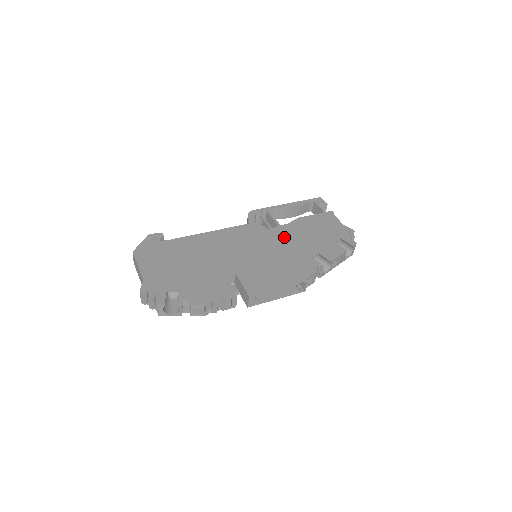
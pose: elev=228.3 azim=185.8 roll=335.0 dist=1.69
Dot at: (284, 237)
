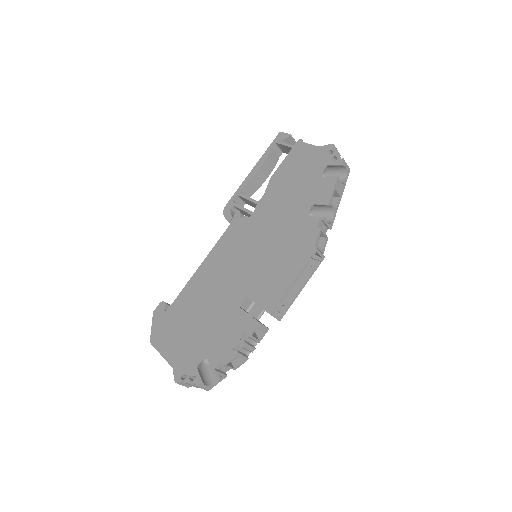
Dot at: (268, 214)
